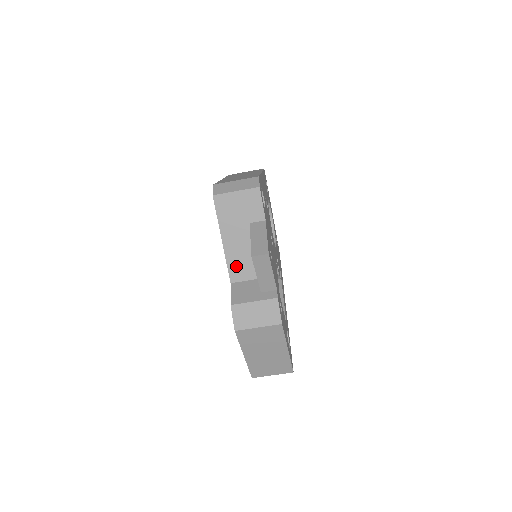
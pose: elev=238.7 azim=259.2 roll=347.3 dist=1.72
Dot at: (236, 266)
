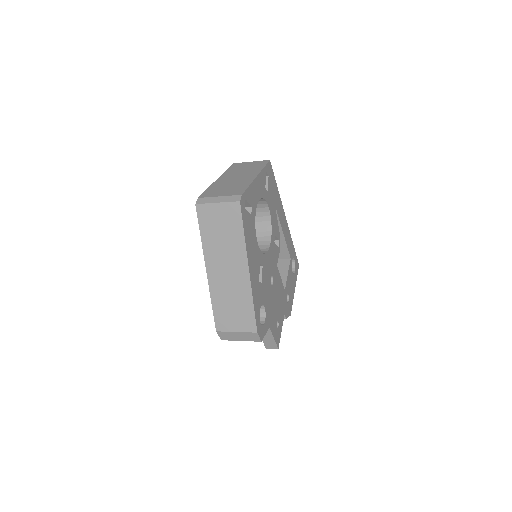
Dot at: occluded
